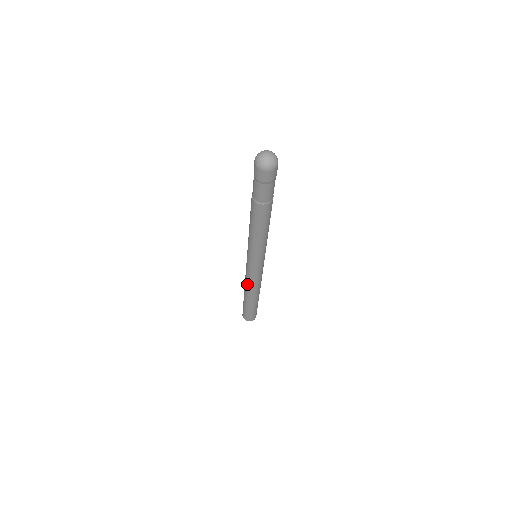
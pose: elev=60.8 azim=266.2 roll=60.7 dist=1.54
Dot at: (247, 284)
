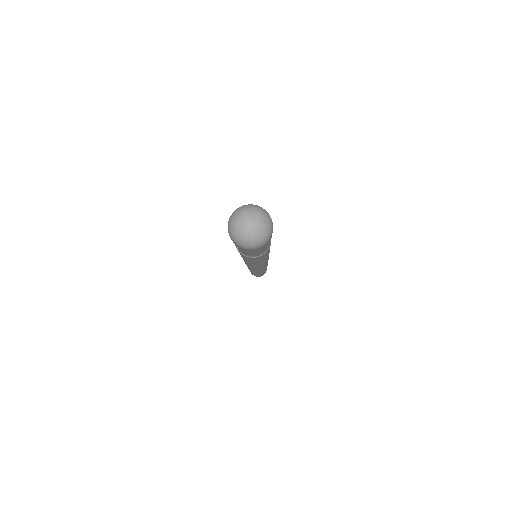
Dot at: occluded
